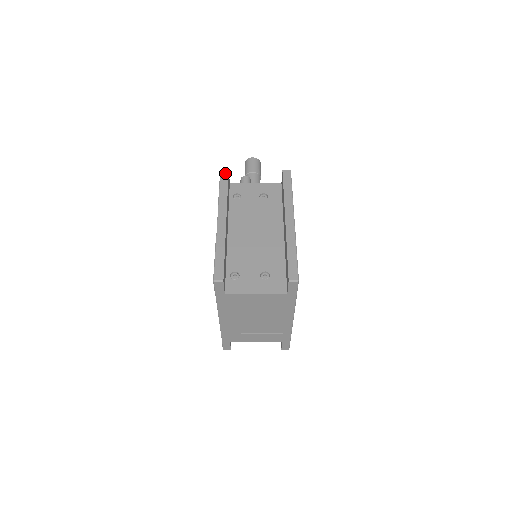
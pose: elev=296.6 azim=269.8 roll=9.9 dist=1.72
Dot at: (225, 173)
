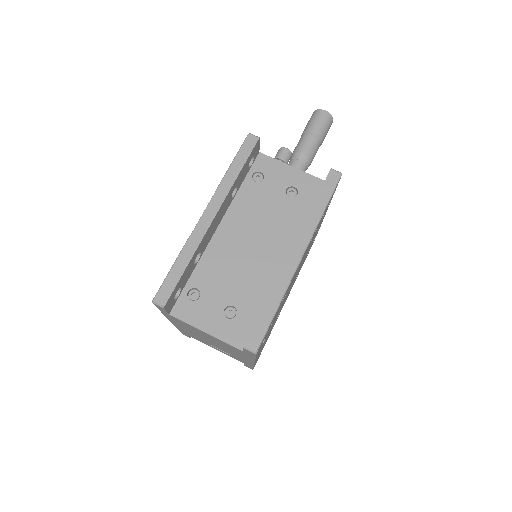
Dot at: (252, 141)
